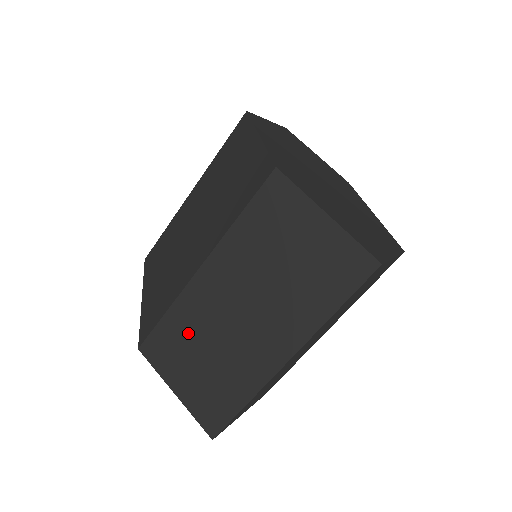
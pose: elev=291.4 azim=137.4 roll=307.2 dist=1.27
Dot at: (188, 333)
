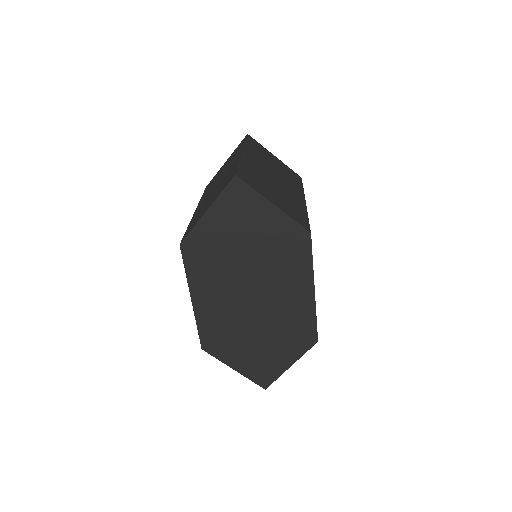
Dot at: occluded
